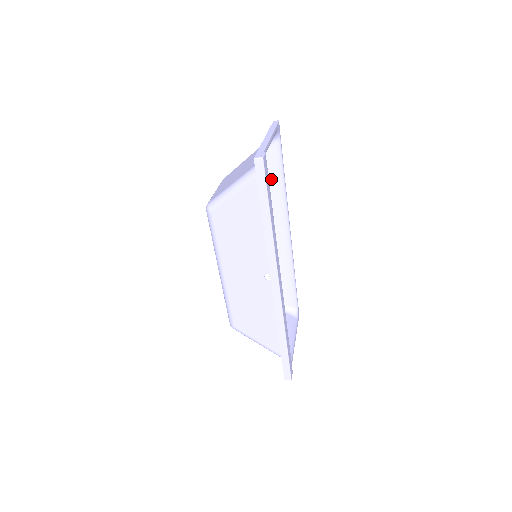
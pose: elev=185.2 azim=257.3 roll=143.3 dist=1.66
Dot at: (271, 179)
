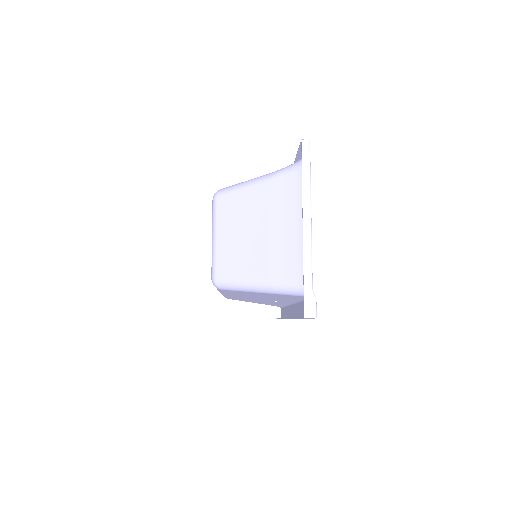
Dot at: occluded
